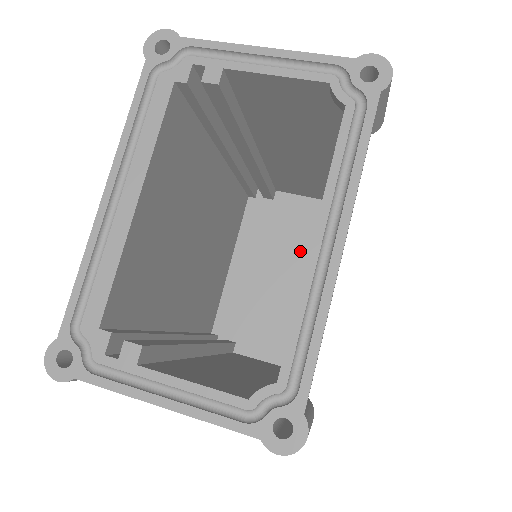
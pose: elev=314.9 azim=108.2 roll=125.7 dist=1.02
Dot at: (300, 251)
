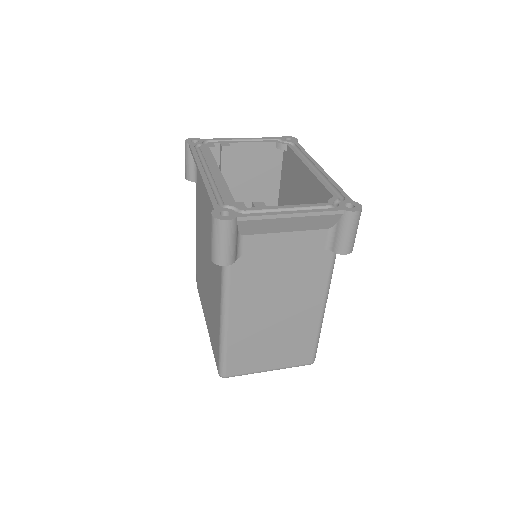
Dot at: occluded
